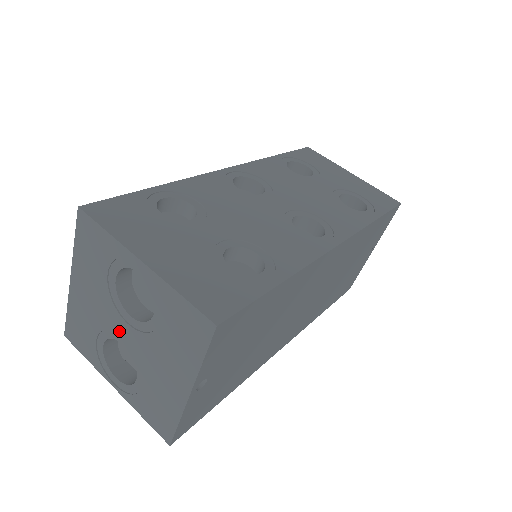
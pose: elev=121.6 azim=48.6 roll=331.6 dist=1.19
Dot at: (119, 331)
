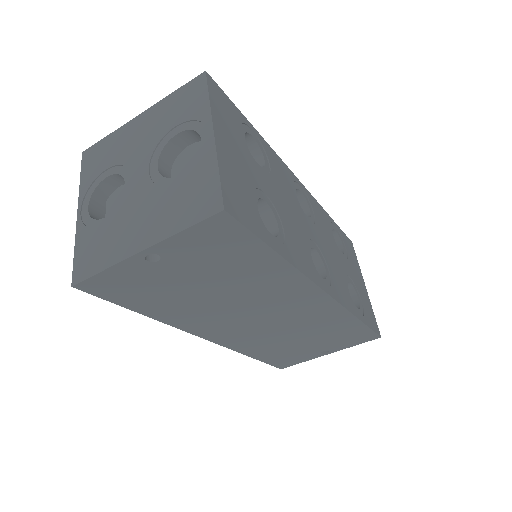
Dot at: (135, 172)
